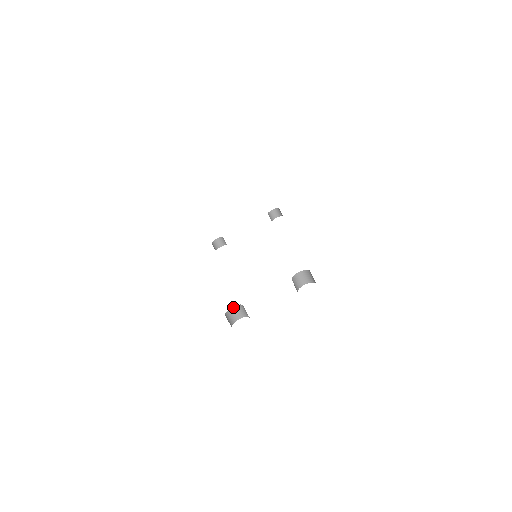
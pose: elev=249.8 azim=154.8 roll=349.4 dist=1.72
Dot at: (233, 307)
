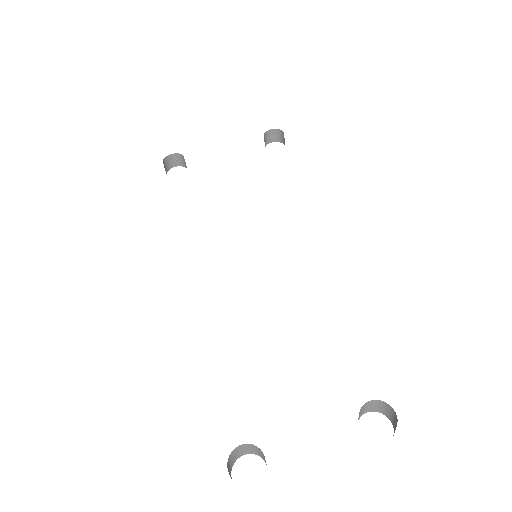
Dot at: (241, 445)
